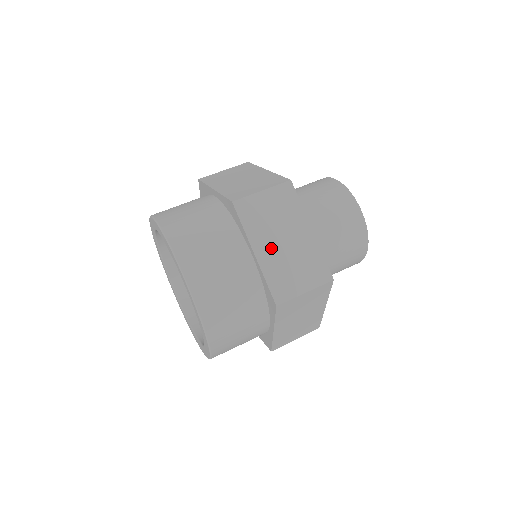
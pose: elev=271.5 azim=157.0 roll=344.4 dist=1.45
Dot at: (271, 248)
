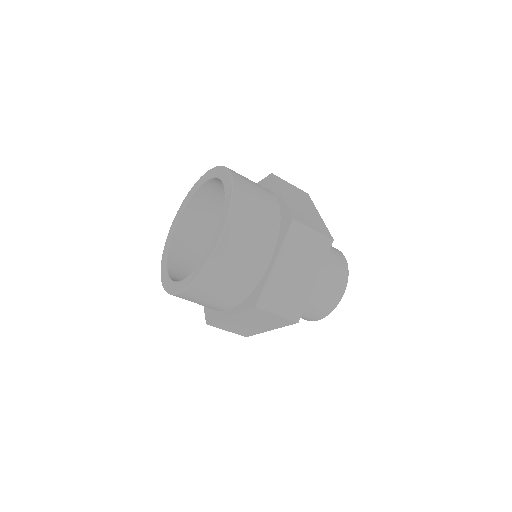
Dot at: (286, 269)
